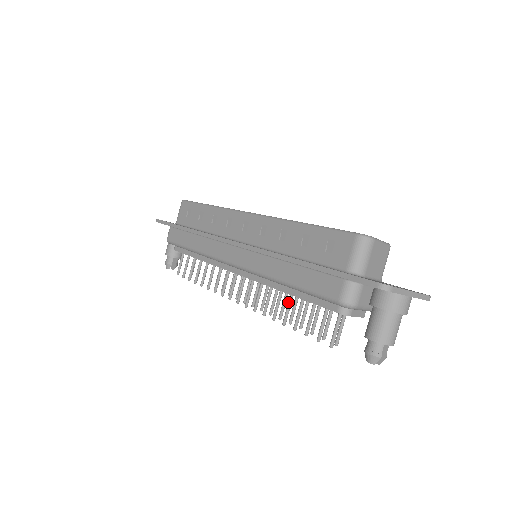
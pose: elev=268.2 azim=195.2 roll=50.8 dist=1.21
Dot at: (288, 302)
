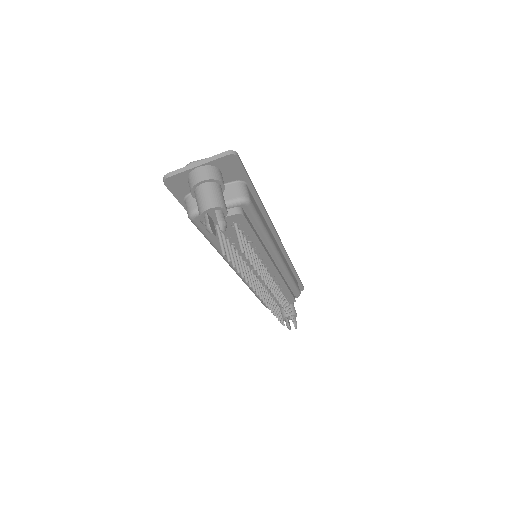
Dot at: (237, 259)
